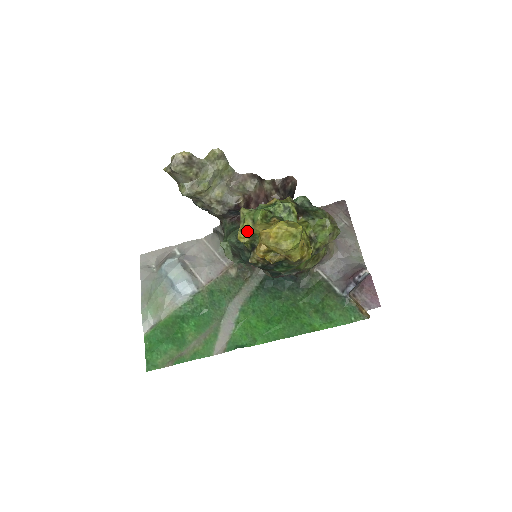
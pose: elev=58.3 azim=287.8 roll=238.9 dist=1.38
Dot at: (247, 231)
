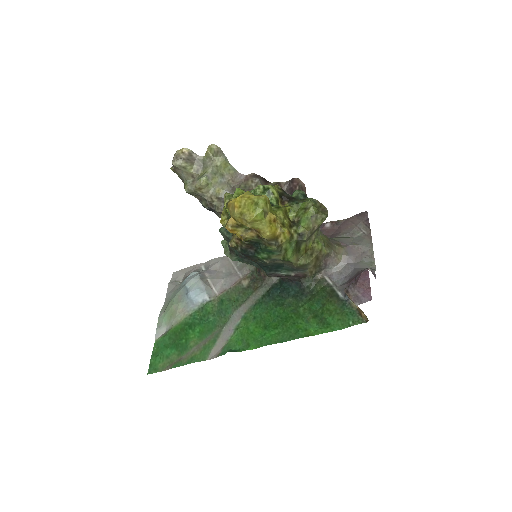
Dot at: (227, 213)
